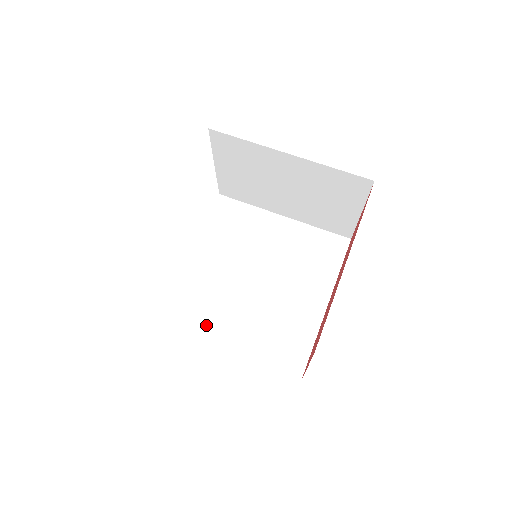
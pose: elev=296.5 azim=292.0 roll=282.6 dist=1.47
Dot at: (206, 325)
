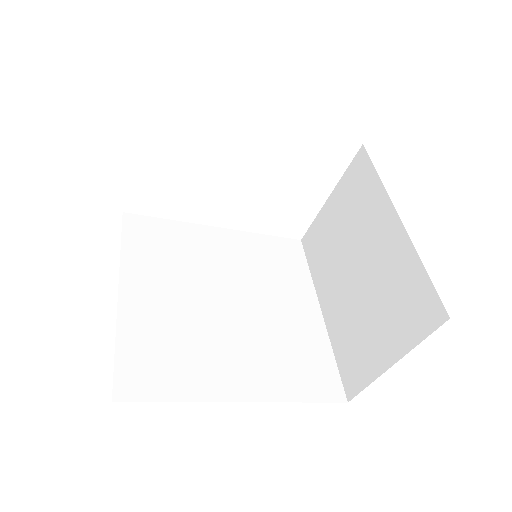
Dot at: (142, 263)
